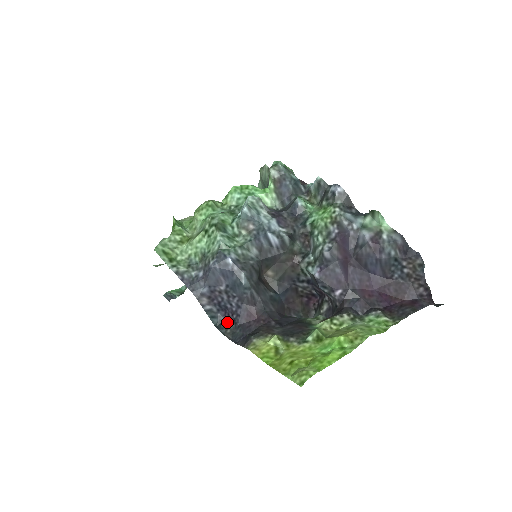
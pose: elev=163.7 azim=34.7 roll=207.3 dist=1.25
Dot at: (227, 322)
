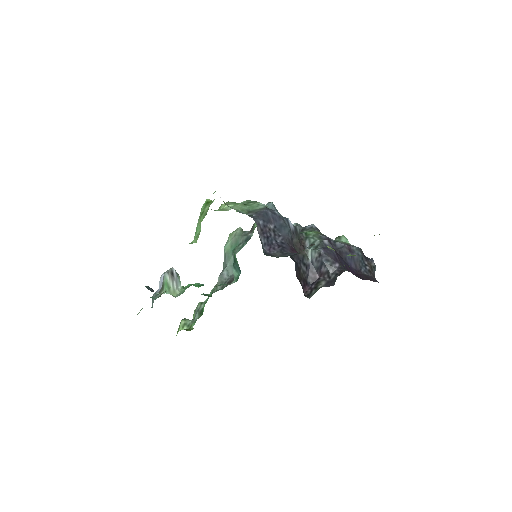
Dot at: (272, 253)
